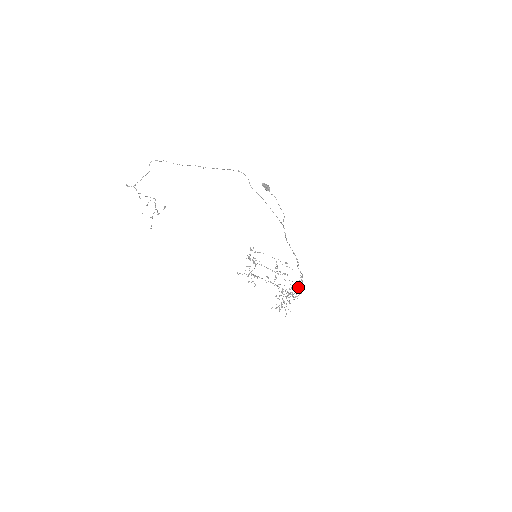
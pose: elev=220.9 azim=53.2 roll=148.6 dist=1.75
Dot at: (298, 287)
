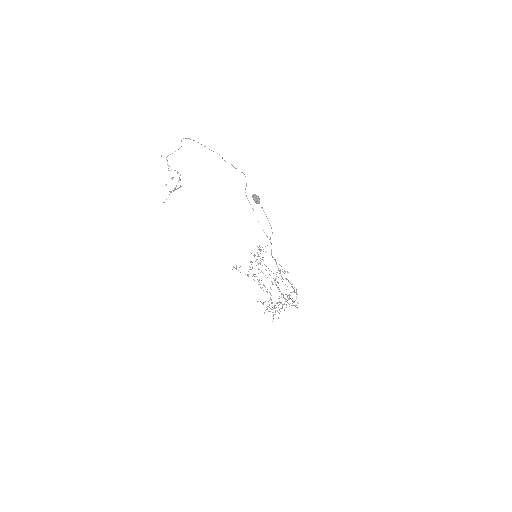
Dot at: occluded
